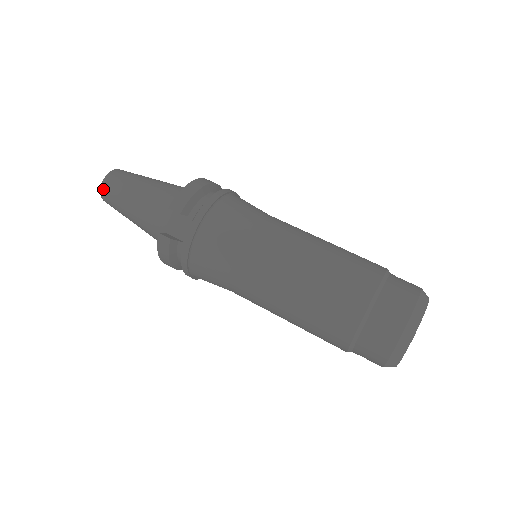
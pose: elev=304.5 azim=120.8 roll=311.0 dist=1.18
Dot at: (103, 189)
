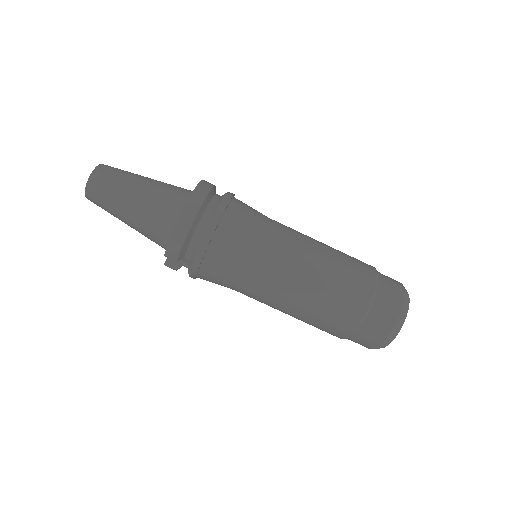
Dot at: occluded
